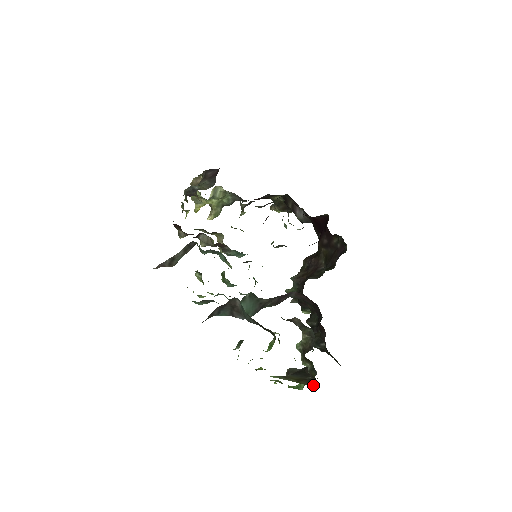
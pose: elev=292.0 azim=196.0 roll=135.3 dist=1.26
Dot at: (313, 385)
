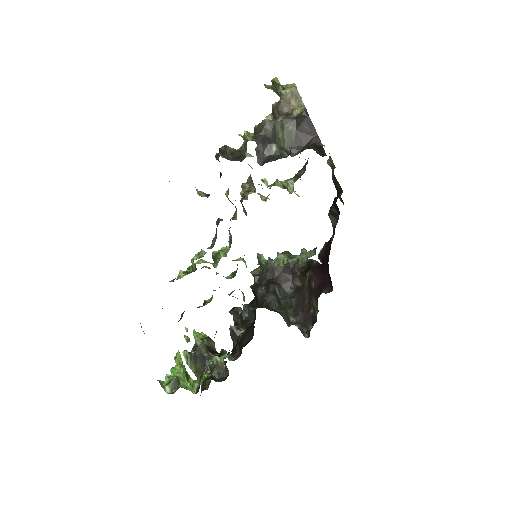
Dot at: (201, 385)
